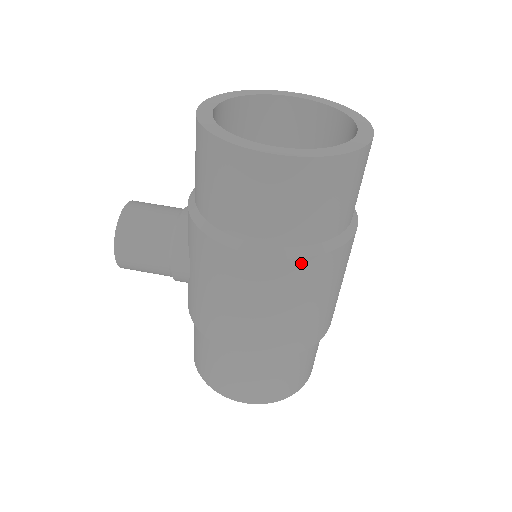
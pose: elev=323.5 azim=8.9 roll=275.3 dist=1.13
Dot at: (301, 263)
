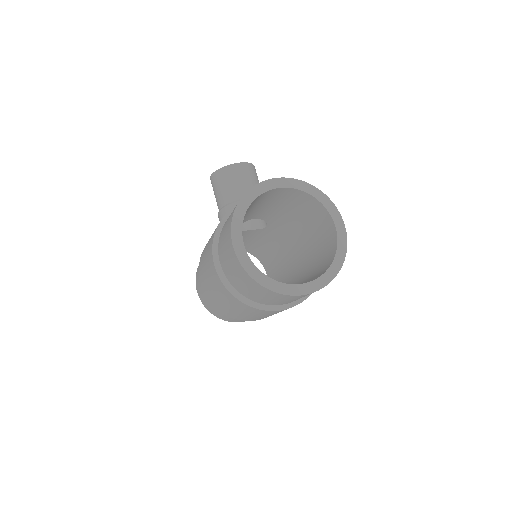
Dot at: (225, 288)
